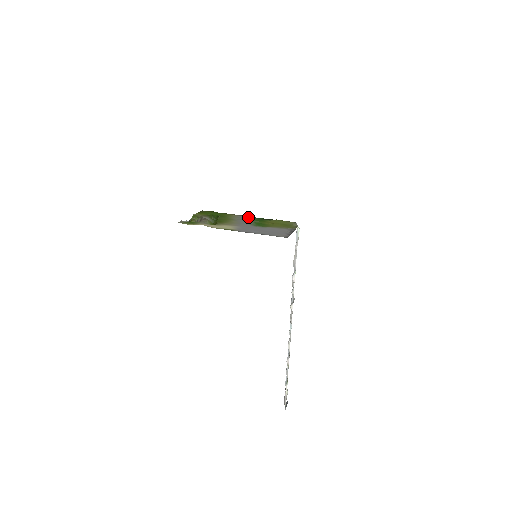
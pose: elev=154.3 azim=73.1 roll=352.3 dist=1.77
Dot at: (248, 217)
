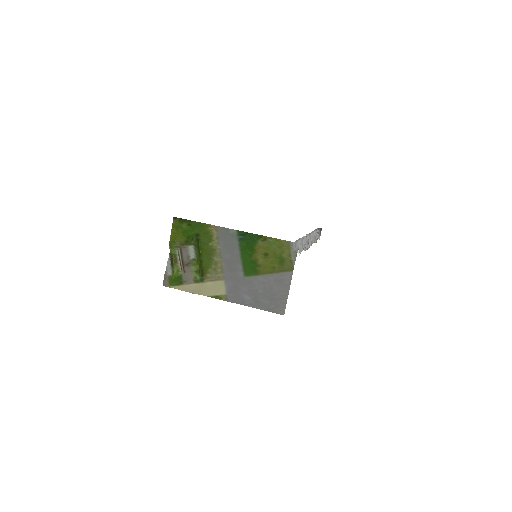
Dot at: (232, 236)
